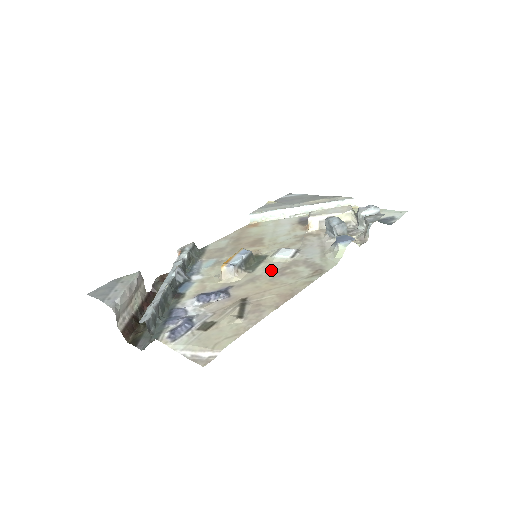
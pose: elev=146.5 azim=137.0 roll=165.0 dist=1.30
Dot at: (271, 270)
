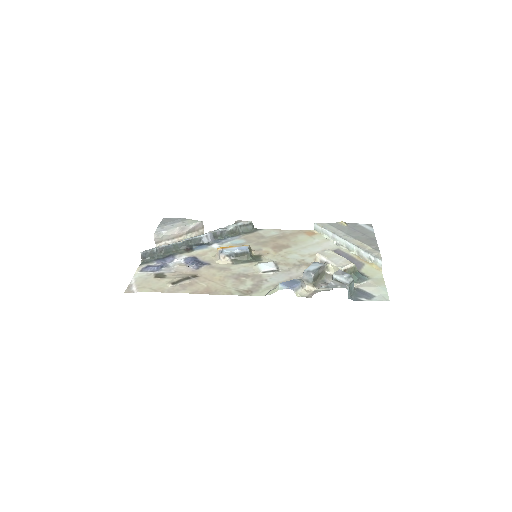
Dot at: (240, 271)
